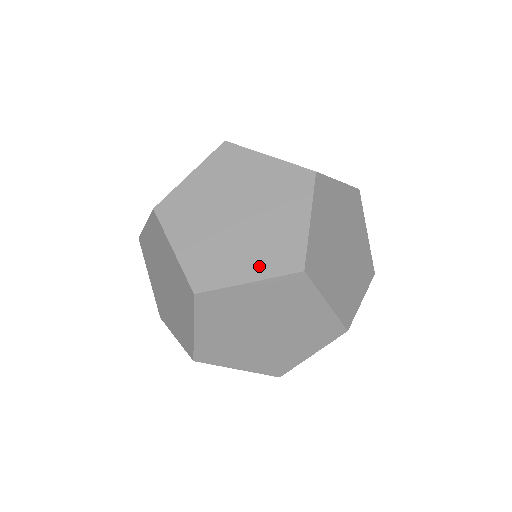
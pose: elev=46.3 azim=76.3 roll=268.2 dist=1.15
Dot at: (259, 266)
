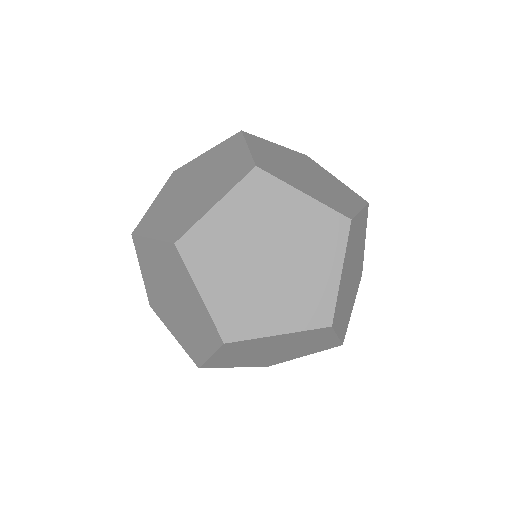
Dot at: (316, 195)
